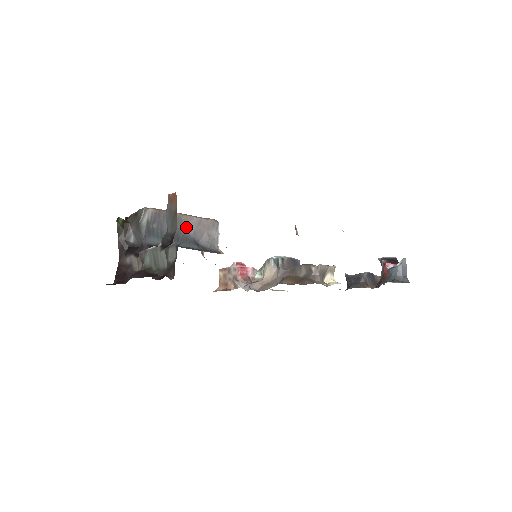
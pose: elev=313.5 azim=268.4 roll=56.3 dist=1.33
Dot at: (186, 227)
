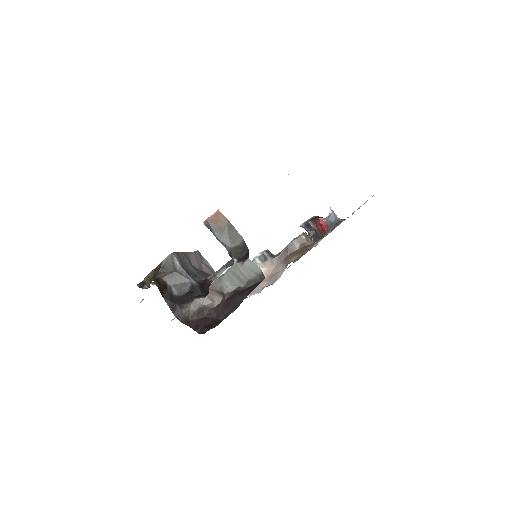
Dot at: (192, 264)
